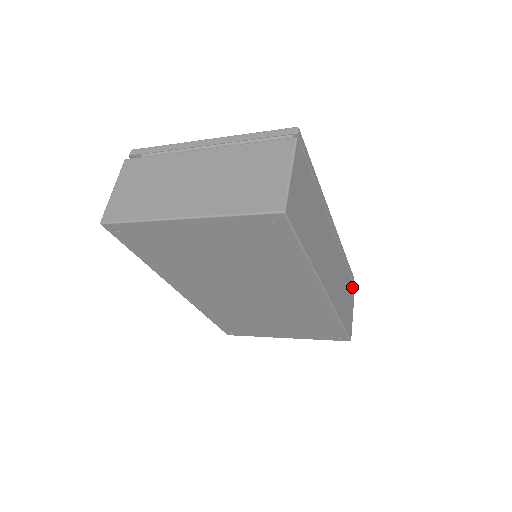
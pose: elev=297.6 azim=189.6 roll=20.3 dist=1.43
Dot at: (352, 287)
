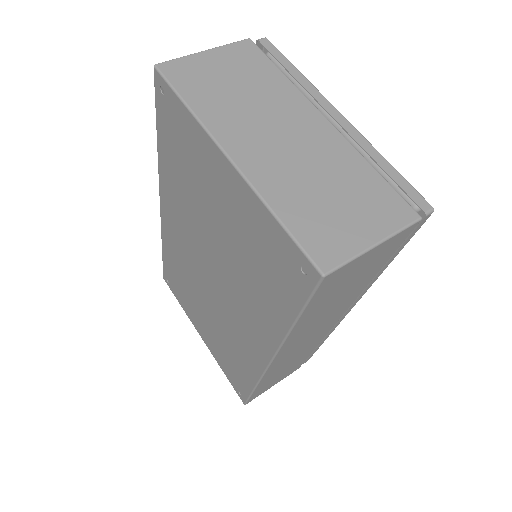
Dot at: (298, 366)
